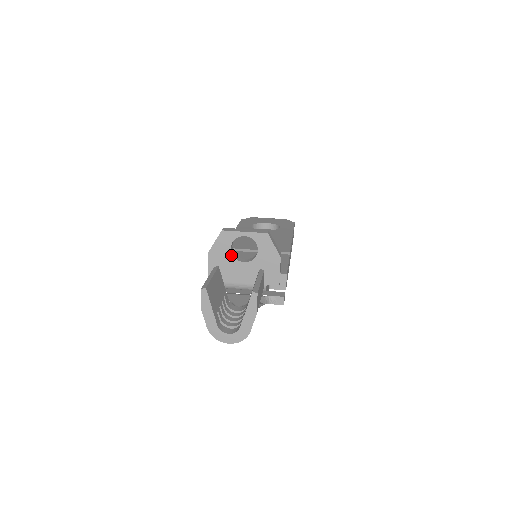
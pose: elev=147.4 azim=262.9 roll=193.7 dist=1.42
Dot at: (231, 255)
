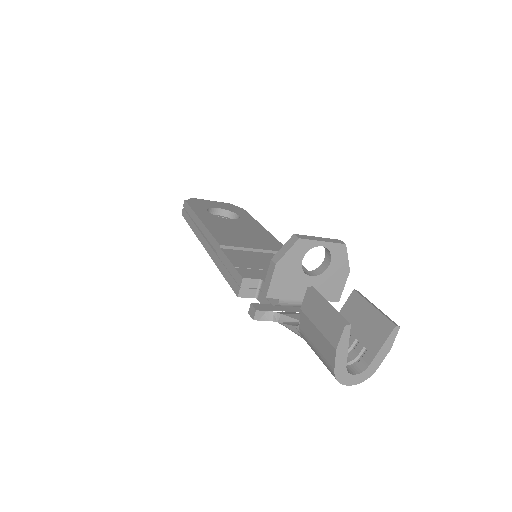
Dot at: (300, 268)
